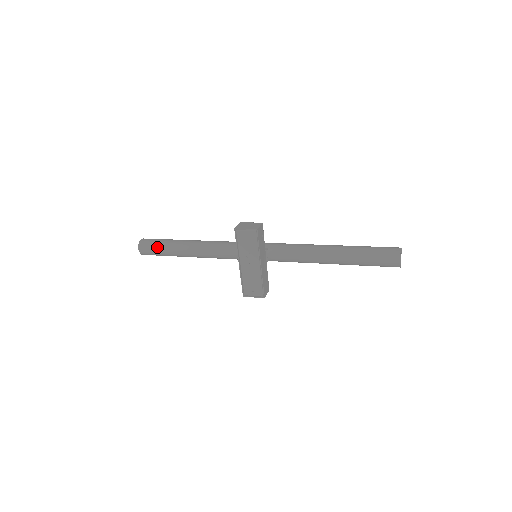
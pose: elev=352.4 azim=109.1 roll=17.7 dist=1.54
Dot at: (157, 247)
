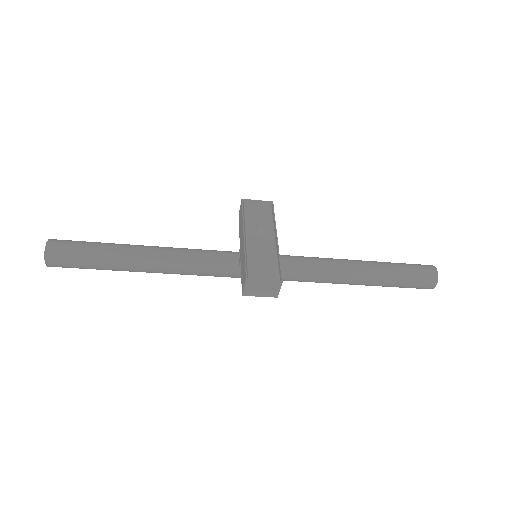
Dot at: (86, 242)
